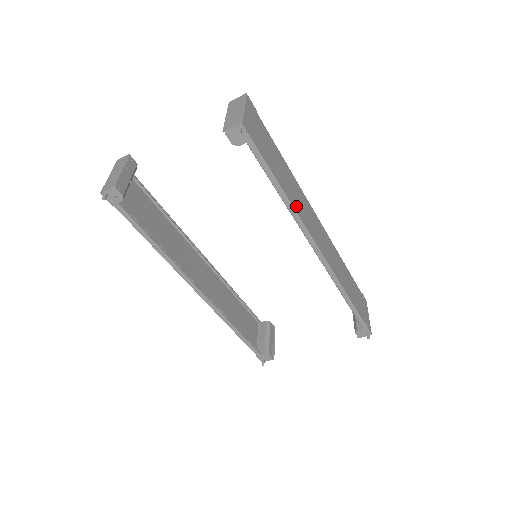
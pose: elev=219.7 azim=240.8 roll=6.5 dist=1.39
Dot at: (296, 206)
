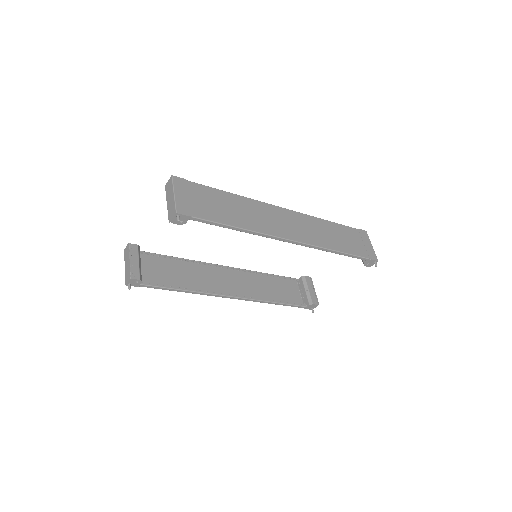
Dot at: (254, 226)
